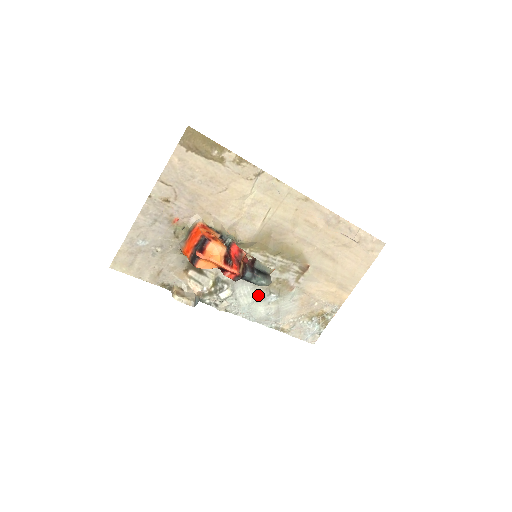
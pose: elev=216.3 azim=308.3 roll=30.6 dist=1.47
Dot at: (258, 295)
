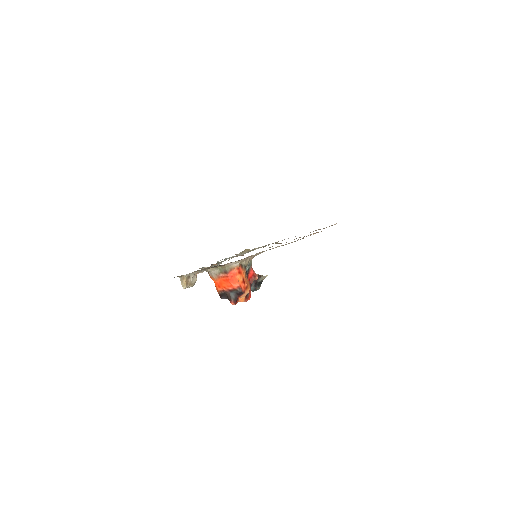
Dot at: occluded
